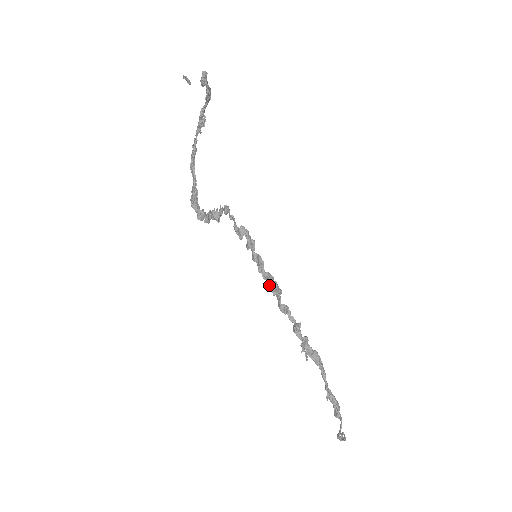
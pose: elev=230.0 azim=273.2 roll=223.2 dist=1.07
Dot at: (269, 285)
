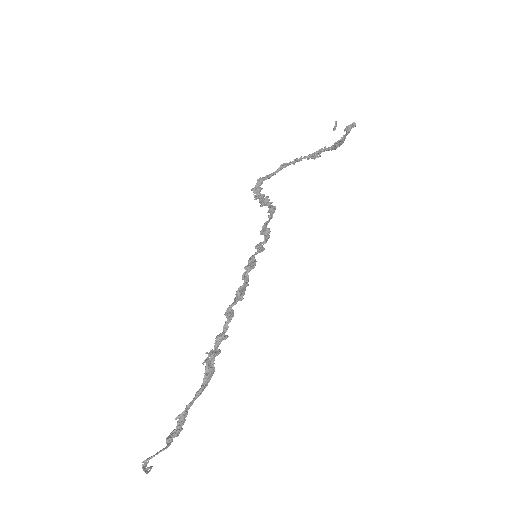
Dot at: occluded
